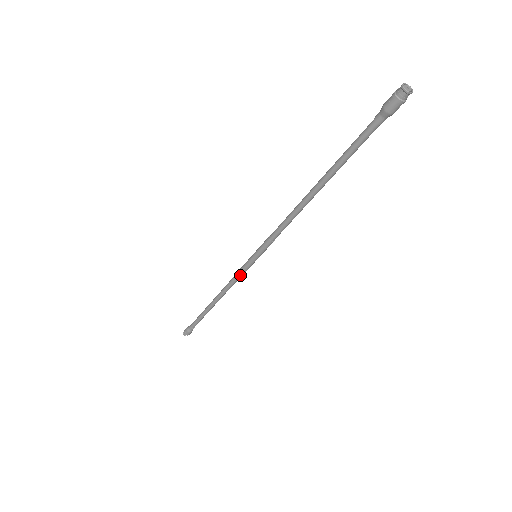
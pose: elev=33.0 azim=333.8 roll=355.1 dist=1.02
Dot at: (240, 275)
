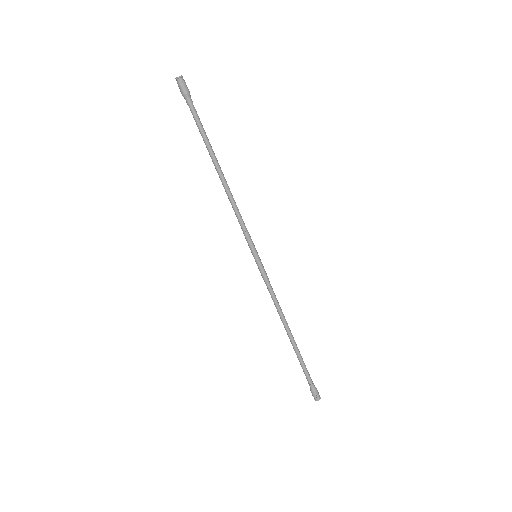
Dot at: (267, 284)
